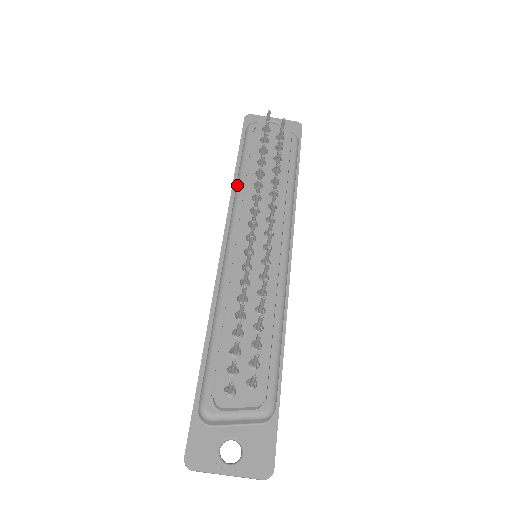
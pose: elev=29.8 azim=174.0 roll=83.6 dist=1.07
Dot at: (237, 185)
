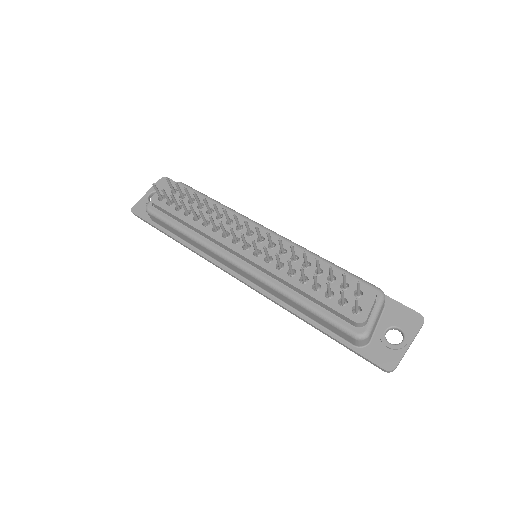
Dot at: (194, 240)
